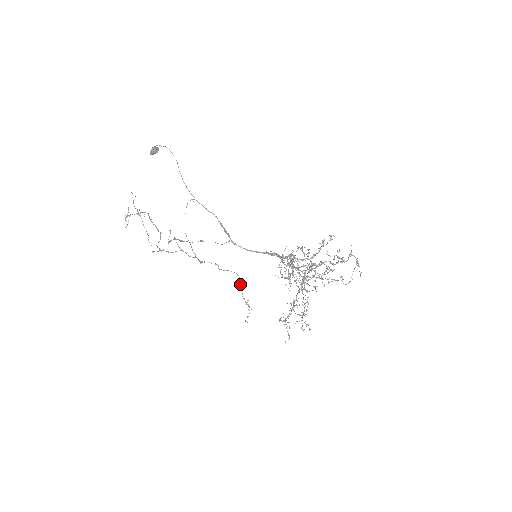
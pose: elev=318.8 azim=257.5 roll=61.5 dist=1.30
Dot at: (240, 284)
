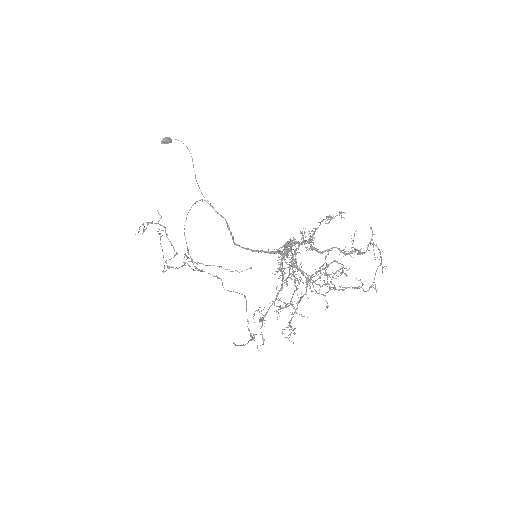
Dot at: (246, 308)
